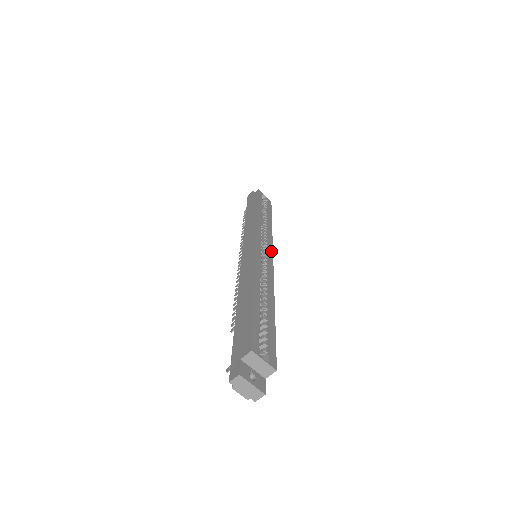
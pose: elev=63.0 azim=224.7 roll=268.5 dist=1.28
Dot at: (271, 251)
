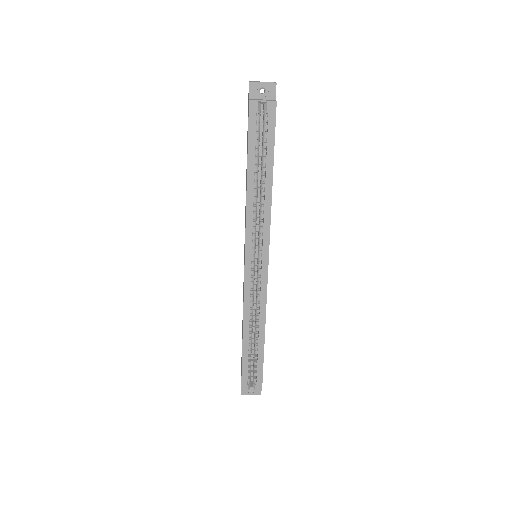
Dot at: (266, 254)
